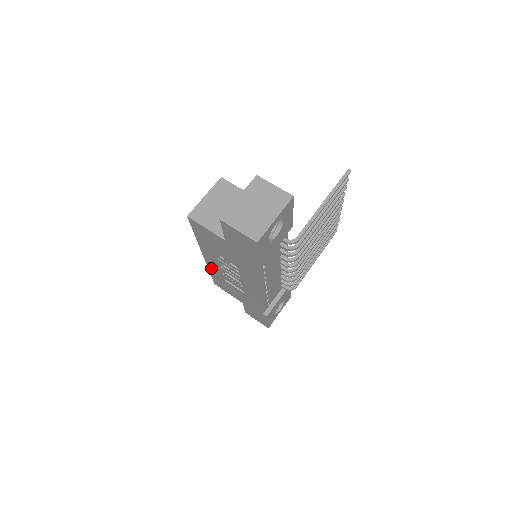
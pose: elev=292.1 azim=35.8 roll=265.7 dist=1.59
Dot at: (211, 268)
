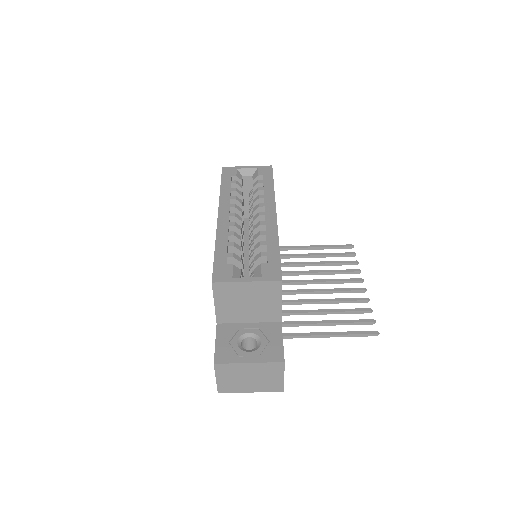
Dot at: occluded
